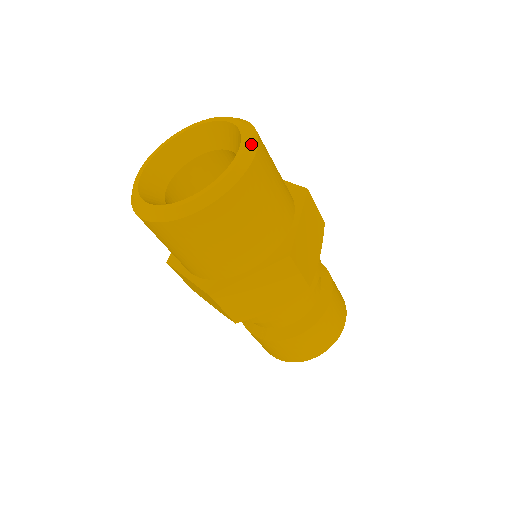
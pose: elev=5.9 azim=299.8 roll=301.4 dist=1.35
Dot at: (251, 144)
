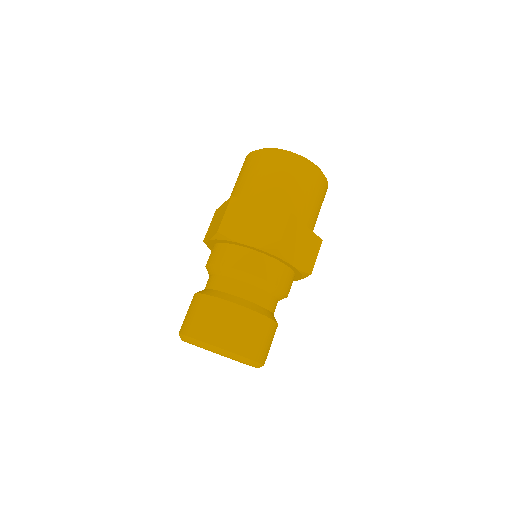
Dot at: occluded
